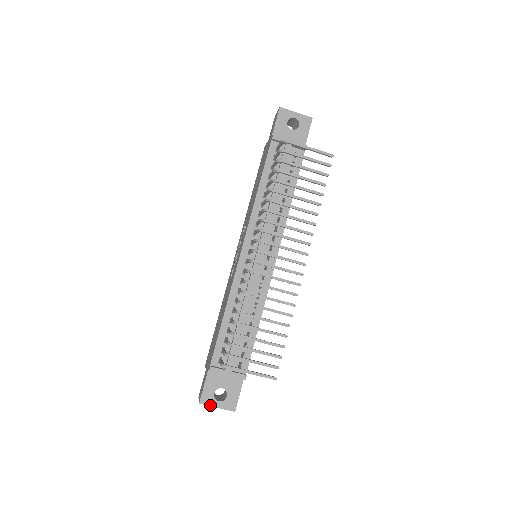
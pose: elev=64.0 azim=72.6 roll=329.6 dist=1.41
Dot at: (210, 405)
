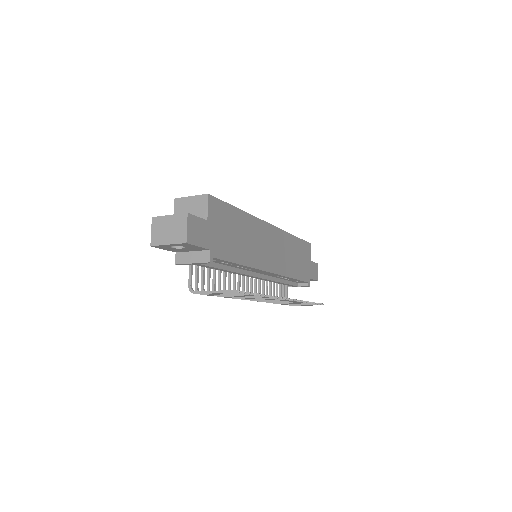
Dot at: occluded
